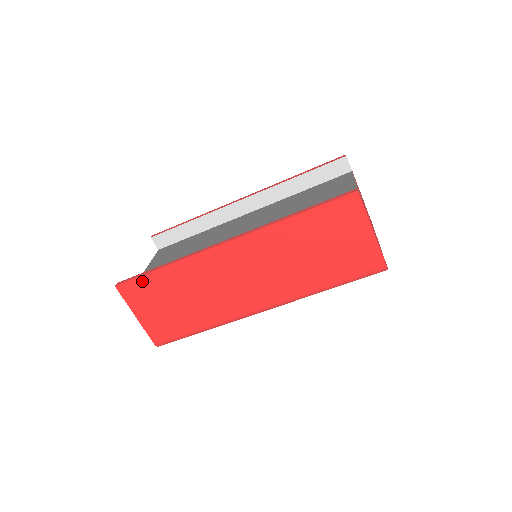
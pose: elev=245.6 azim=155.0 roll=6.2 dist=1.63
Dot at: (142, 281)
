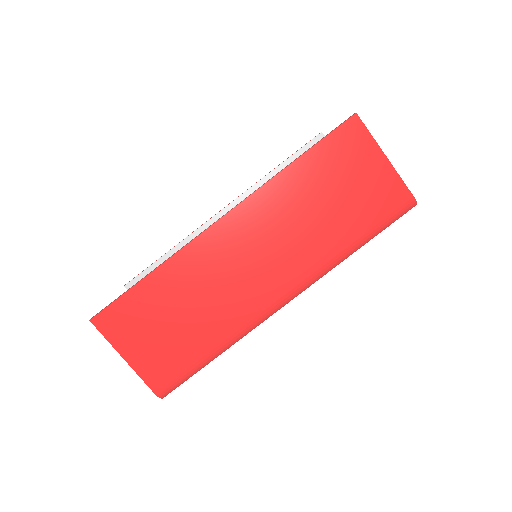
Dot at: (124, 302)
